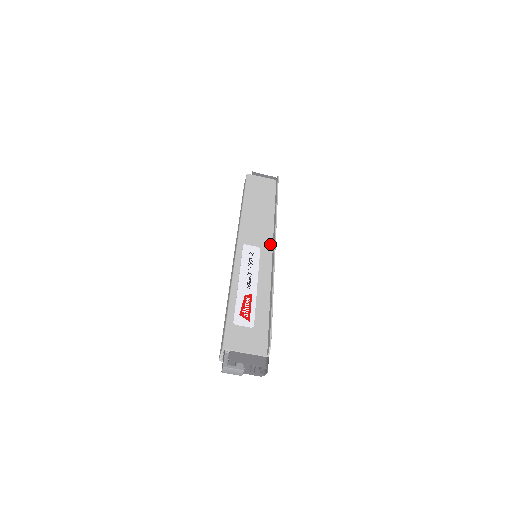
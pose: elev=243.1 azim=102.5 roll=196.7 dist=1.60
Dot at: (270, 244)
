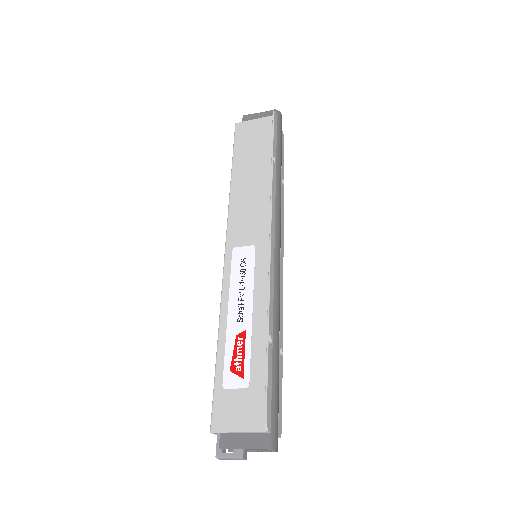
Dot at: (268, 234)
